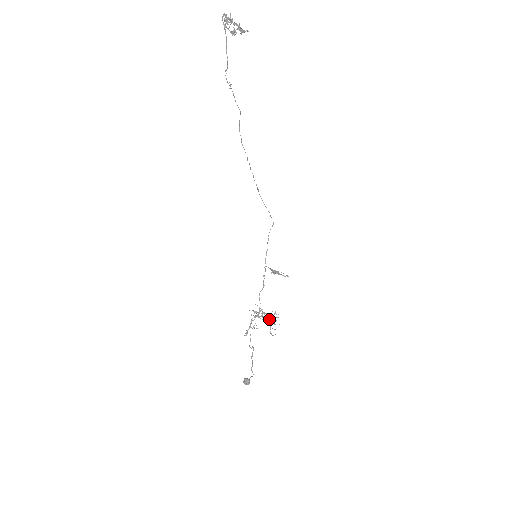
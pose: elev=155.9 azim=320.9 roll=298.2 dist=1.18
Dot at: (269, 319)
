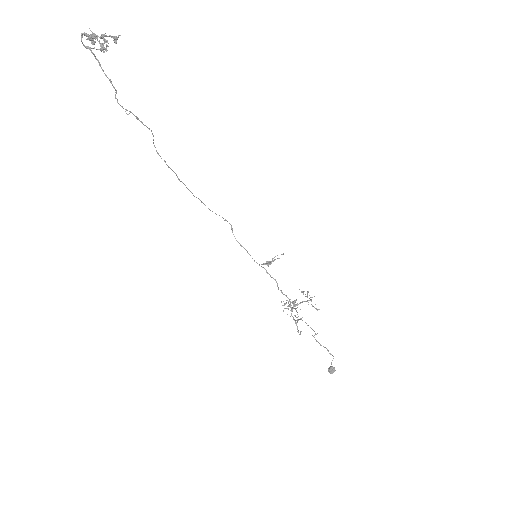
Dot at: (302, 301)
